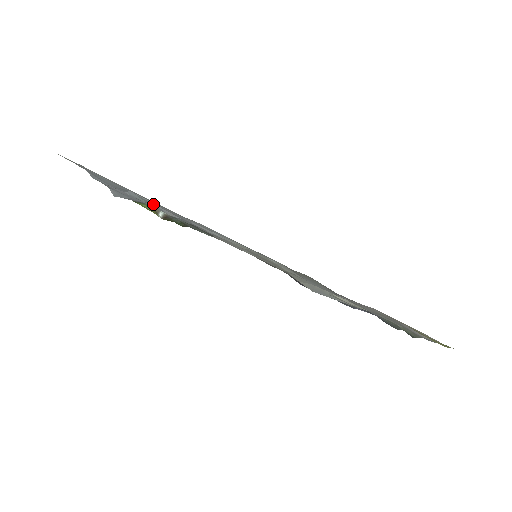
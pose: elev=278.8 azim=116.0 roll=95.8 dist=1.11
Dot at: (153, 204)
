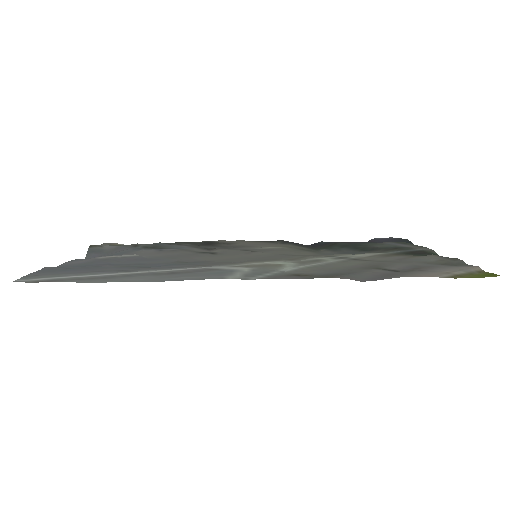
Dot at: (133, 268)
